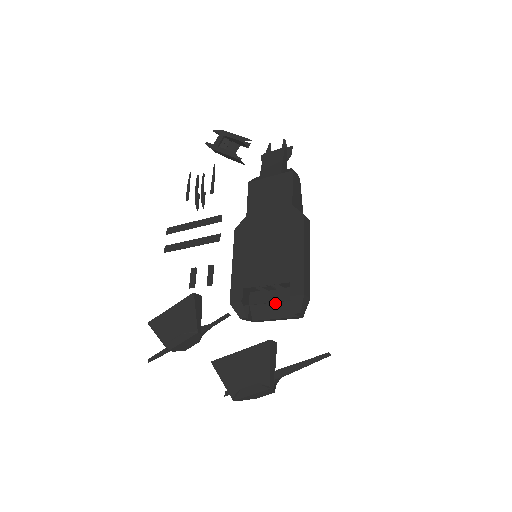
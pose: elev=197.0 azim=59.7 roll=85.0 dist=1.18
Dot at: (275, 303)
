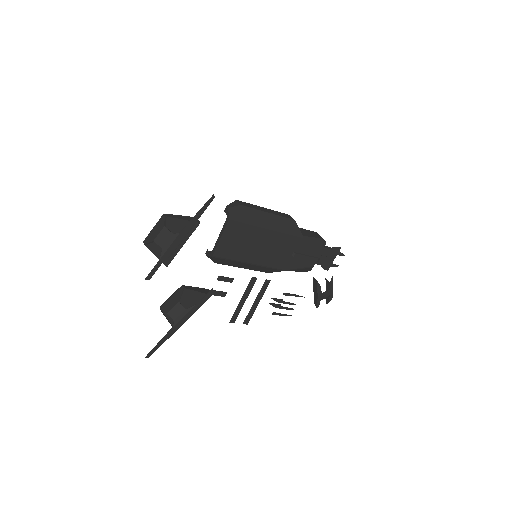
Dot at: occluded
